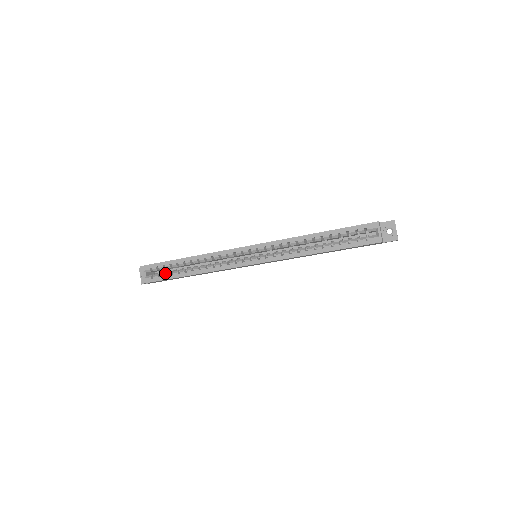
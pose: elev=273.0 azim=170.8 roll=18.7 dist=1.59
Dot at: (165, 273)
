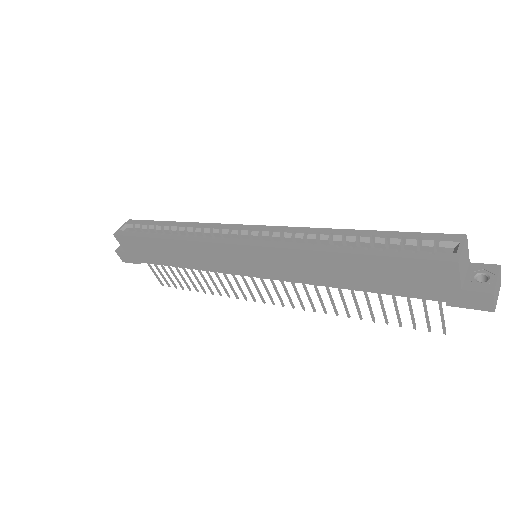
Dot at: occluded
